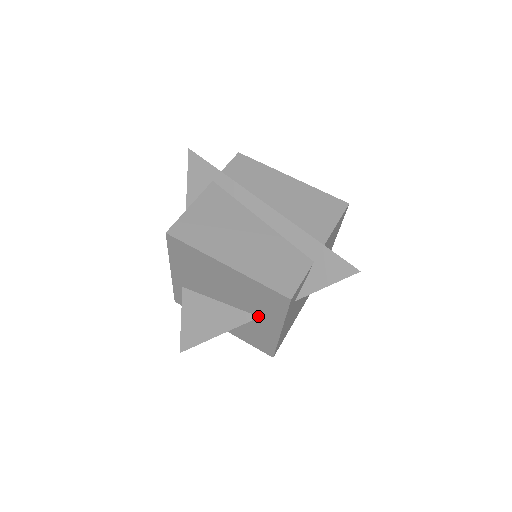
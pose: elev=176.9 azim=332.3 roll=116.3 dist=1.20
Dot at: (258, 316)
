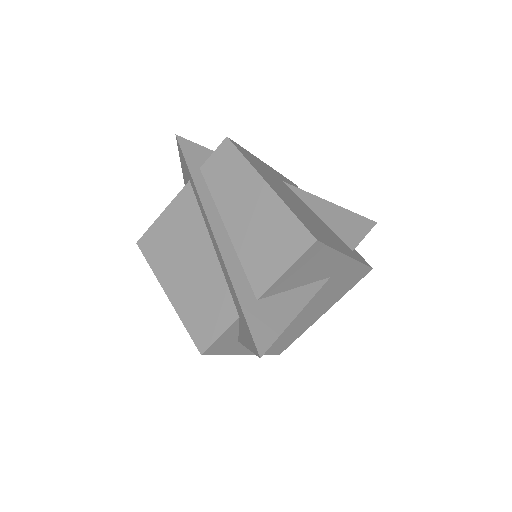
Dot at: occluded
